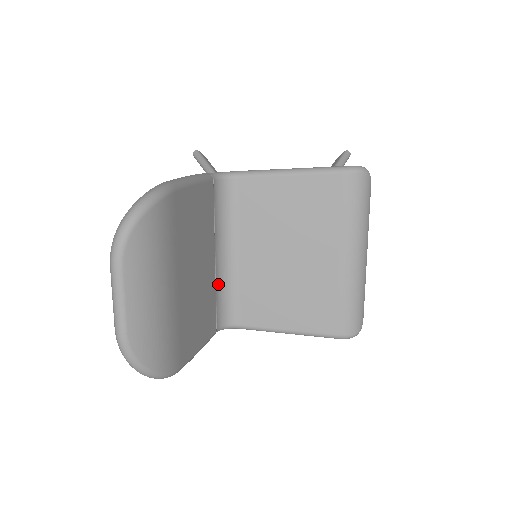
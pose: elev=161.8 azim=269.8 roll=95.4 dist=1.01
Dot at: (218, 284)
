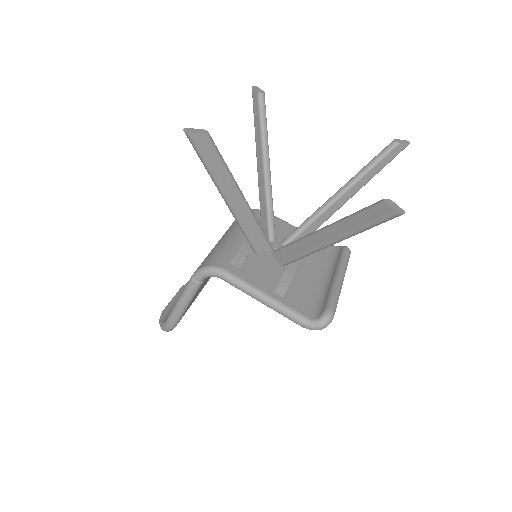
Dot at: occluded
